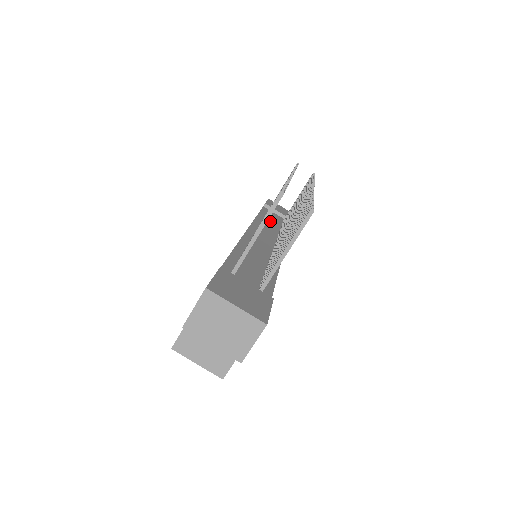
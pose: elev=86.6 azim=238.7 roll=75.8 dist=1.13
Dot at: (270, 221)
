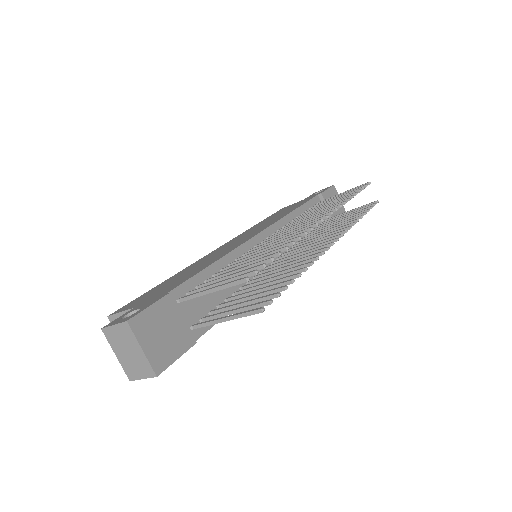
Dot at: occluded
